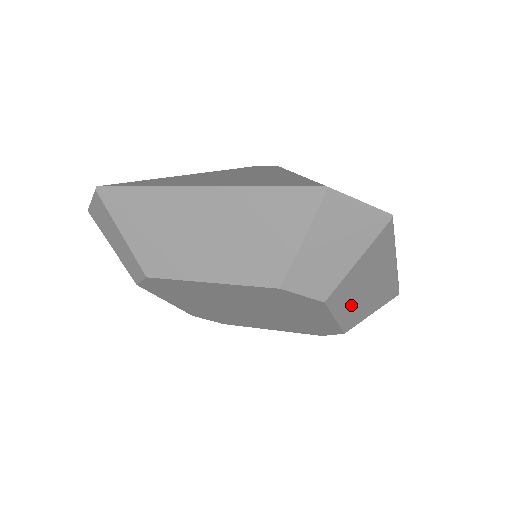
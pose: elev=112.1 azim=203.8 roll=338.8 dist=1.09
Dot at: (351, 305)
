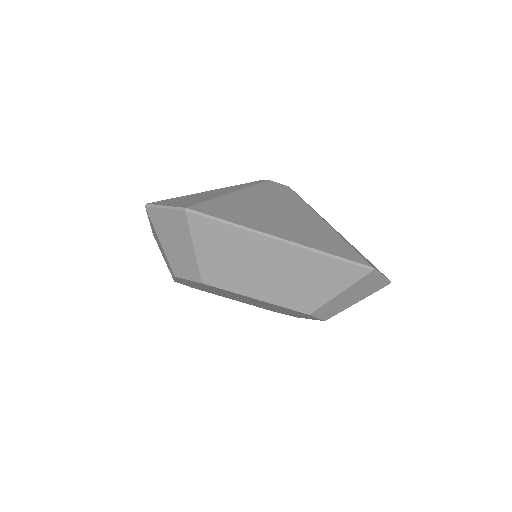
Dot at: (262, 285)
